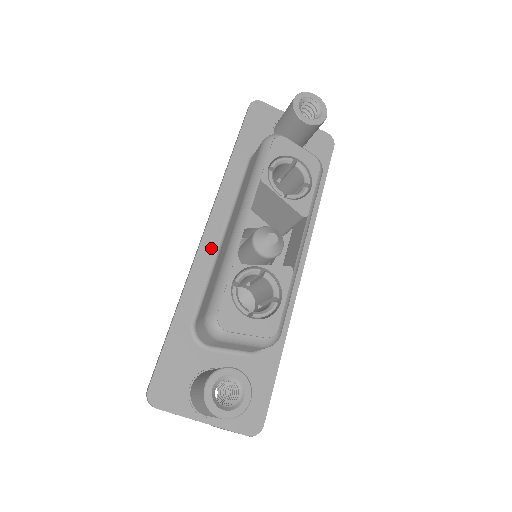
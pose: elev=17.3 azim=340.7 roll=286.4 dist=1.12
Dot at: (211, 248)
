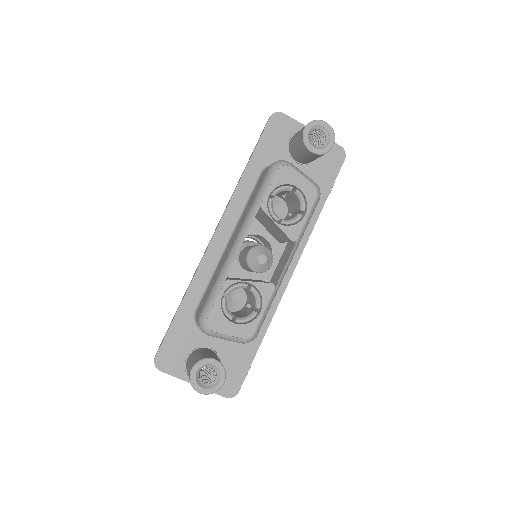
Dot at: (216, 251)
